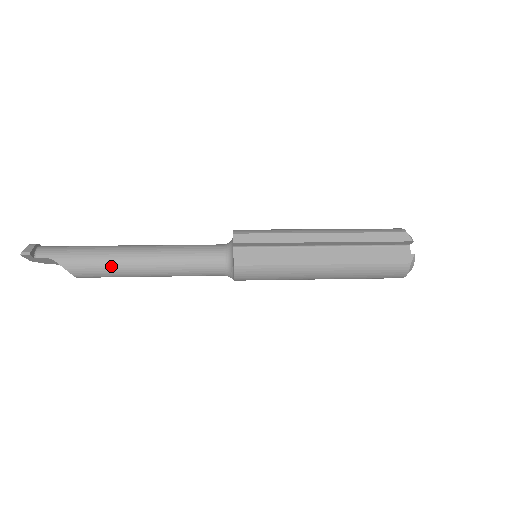
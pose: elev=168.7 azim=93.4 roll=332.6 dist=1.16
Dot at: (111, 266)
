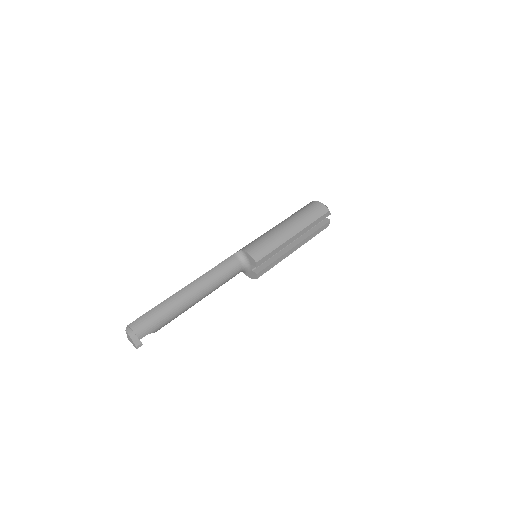
Dot at: occluded
